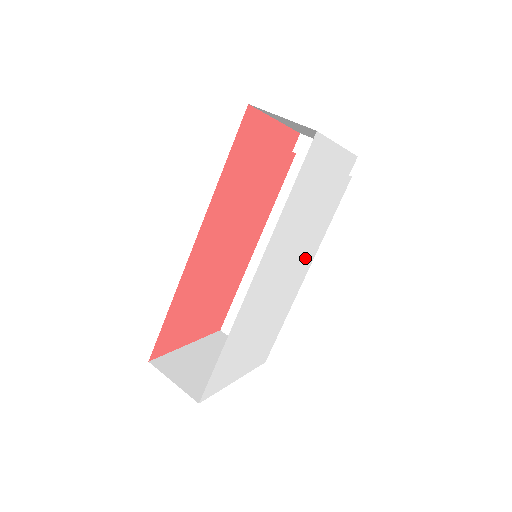
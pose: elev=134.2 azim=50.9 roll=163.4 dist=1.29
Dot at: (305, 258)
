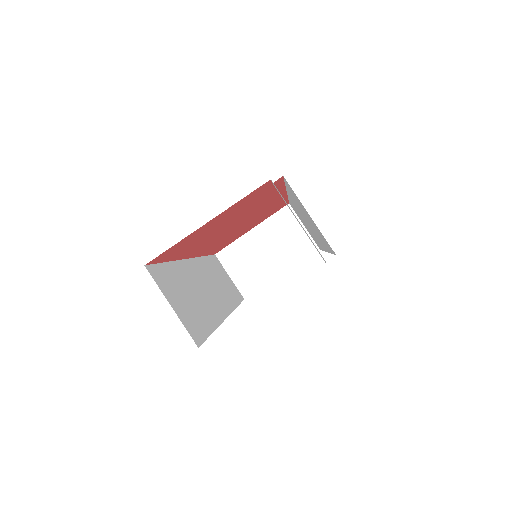
Dot at: occluded
